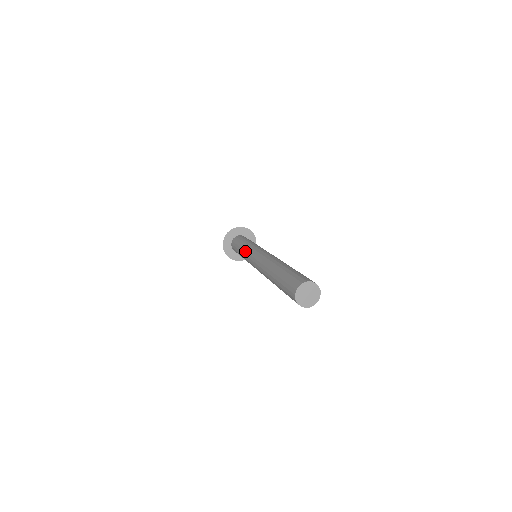
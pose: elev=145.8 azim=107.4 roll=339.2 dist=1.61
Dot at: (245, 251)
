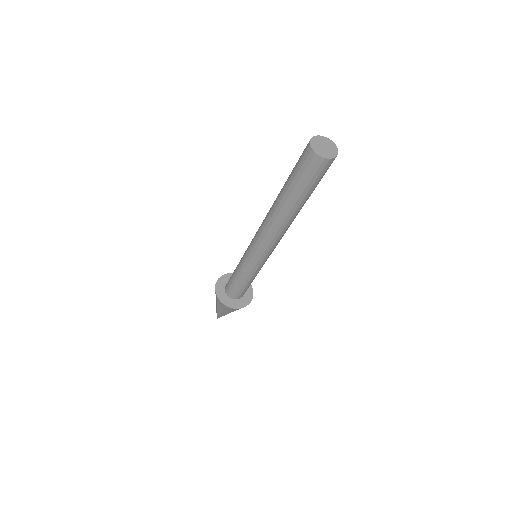
Dot at: occluded
